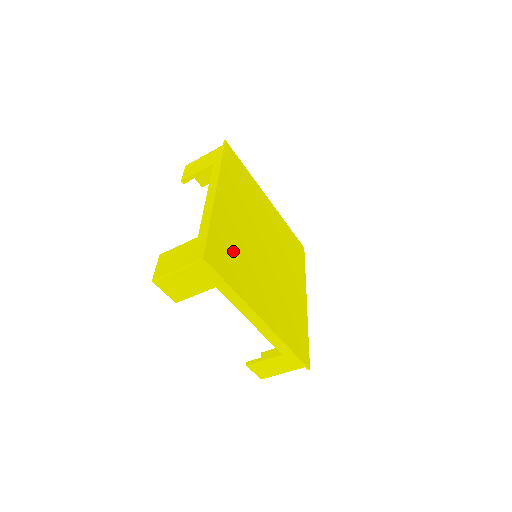
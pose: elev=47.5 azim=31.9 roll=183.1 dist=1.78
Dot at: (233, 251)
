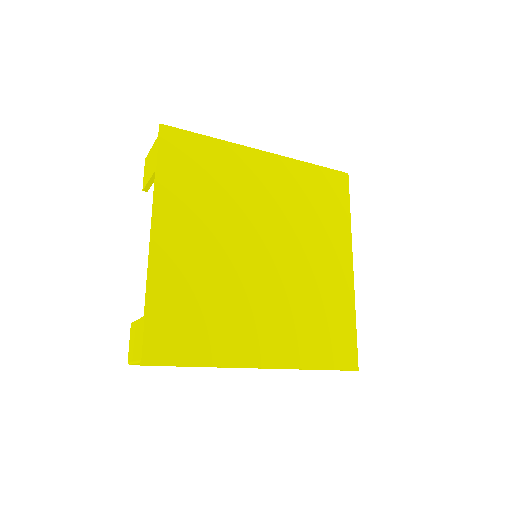
Dot at: (195, 308)
